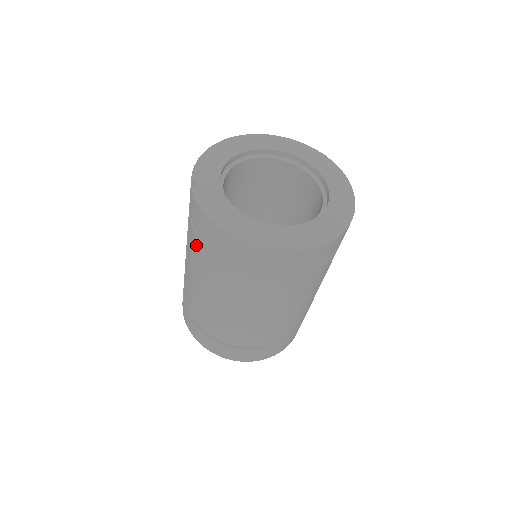
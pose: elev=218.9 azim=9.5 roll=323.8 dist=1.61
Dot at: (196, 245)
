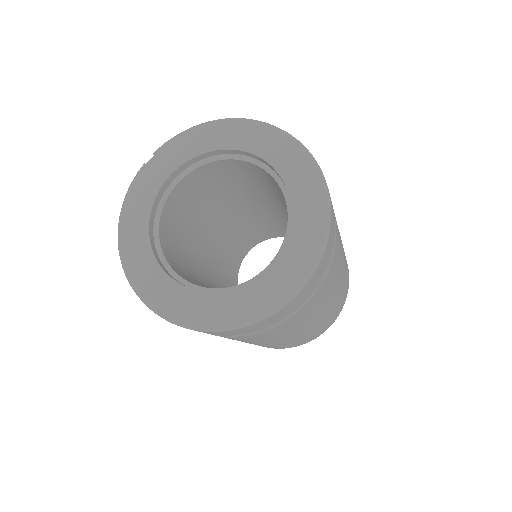
Dot at: occluded
